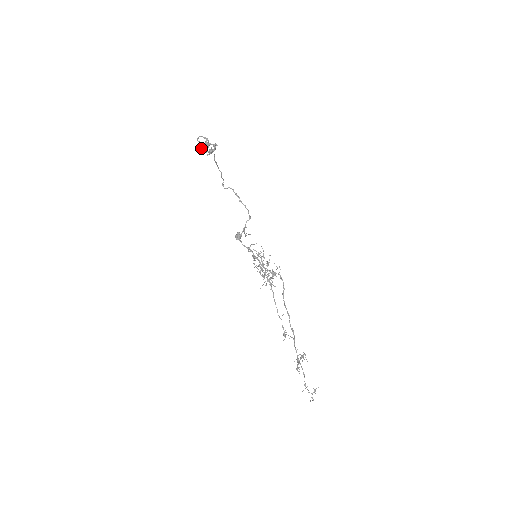
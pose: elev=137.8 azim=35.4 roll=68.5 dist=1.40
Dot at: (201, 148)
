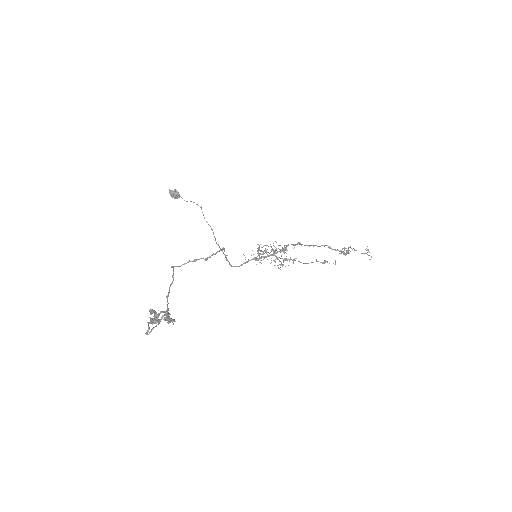
Dot at: (151, 322)
